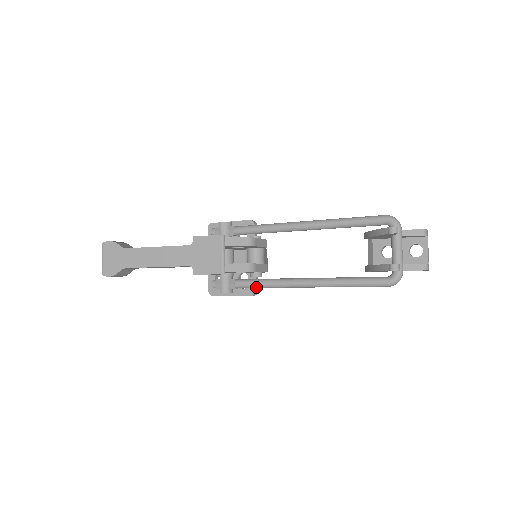
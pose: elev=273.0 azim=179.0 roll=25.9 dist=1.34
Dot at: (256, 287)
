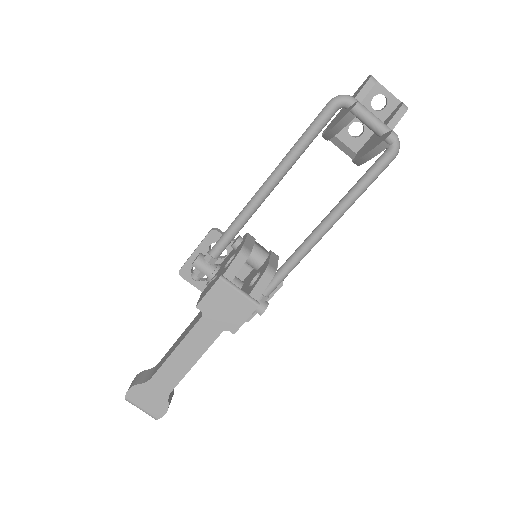
Dot at: (284, 278)
